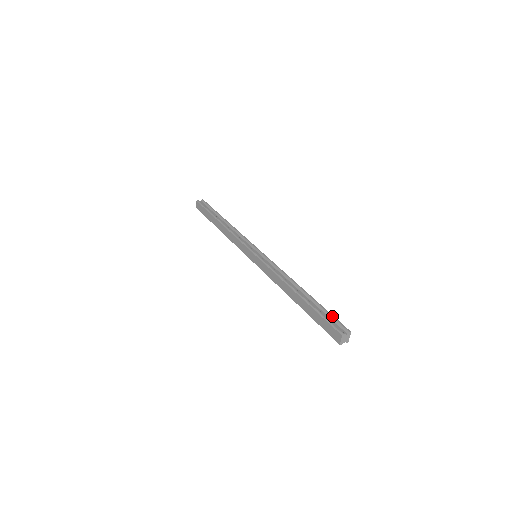
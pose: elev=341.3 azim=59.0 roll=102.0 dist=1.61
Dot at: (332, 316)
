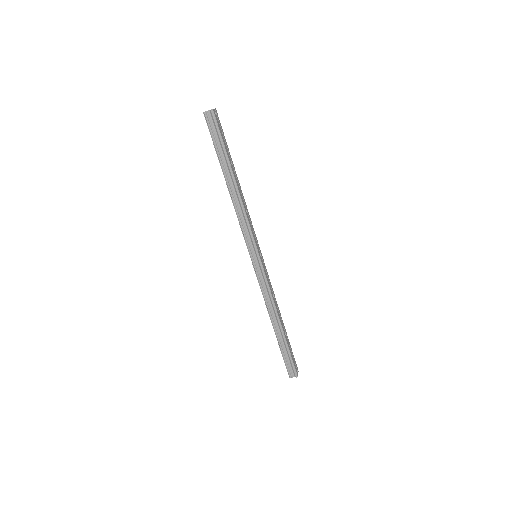
Dot at: (222, 134)
